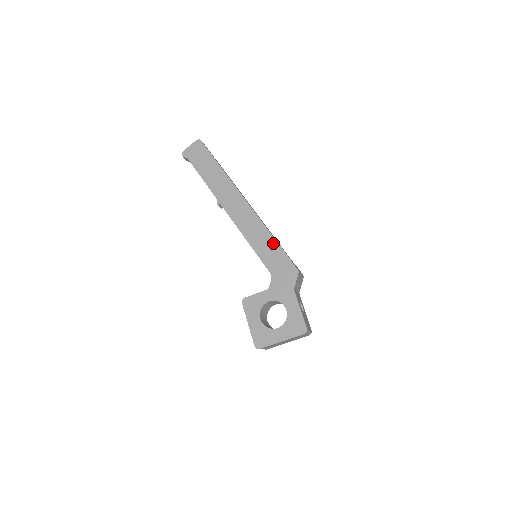
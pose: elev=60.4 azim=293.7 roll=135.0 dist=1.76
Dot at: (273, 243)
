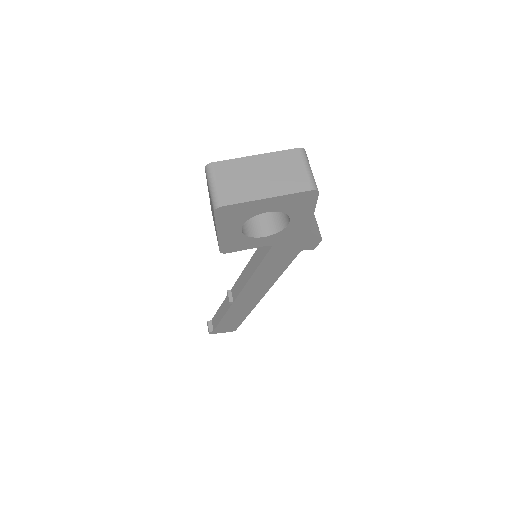
Dot at: occluded
